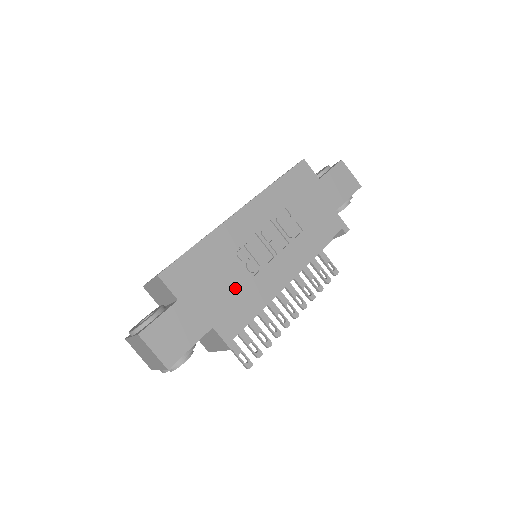
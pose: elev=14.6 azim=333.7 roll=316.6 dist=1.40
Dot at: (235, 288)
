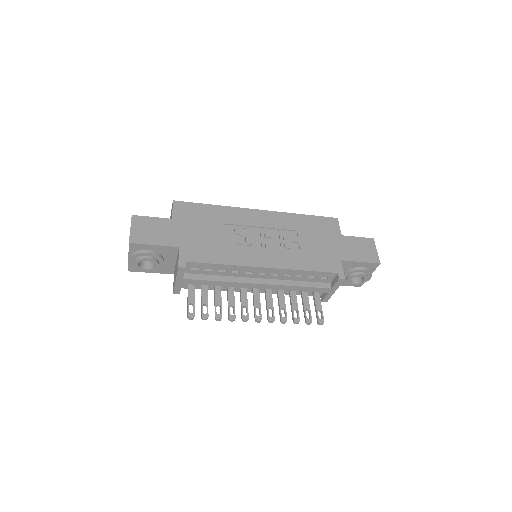
Dot at: (216, 241)
